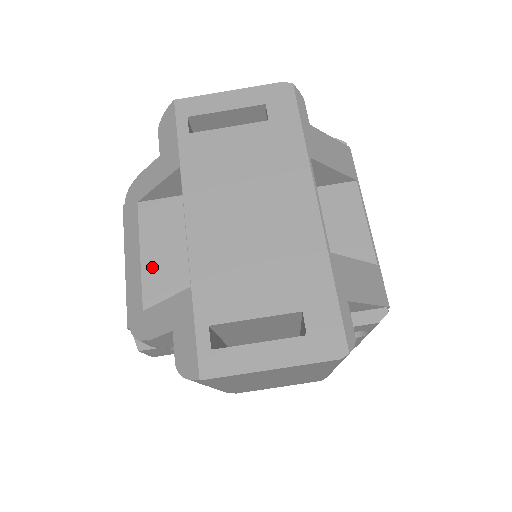
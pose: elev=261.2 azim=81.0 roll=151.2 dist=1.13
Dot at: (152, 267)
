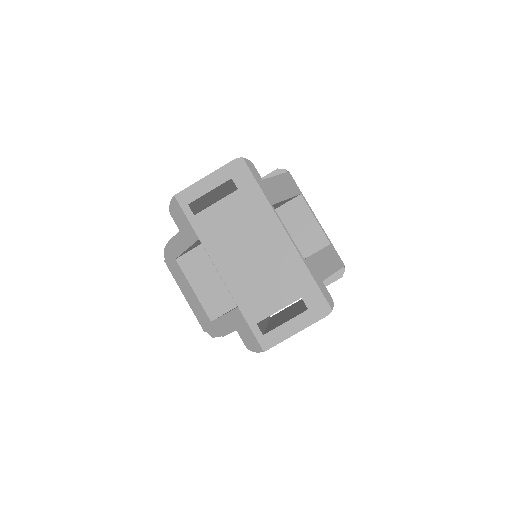
Dot at: (204, 295)
